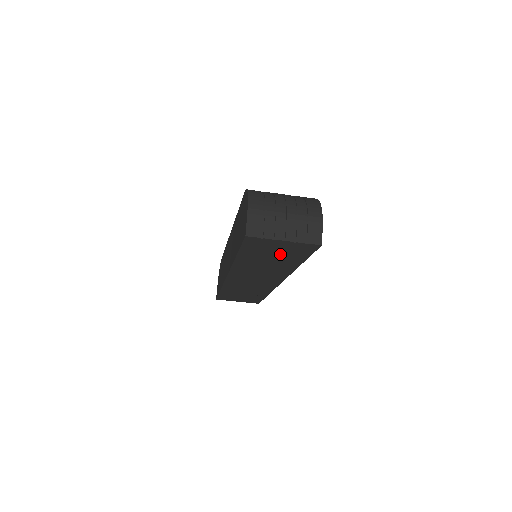
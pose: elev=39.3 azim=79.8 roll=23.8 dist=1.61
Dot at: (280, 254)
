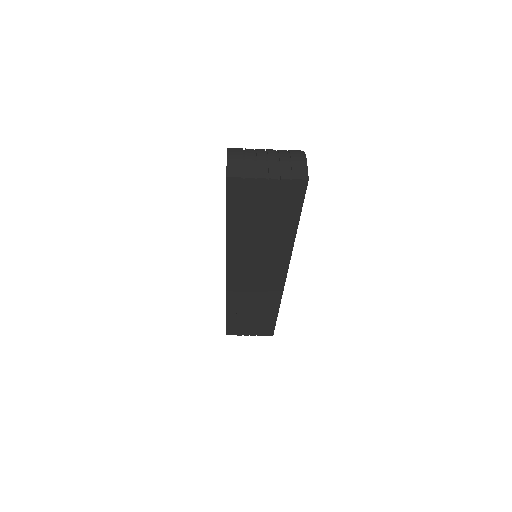
Dot at: (270, 211)
